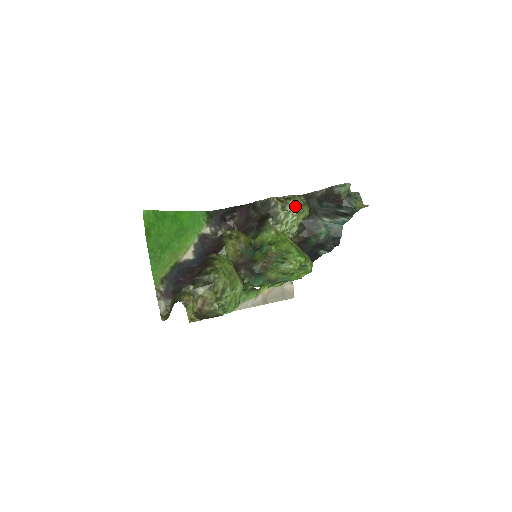
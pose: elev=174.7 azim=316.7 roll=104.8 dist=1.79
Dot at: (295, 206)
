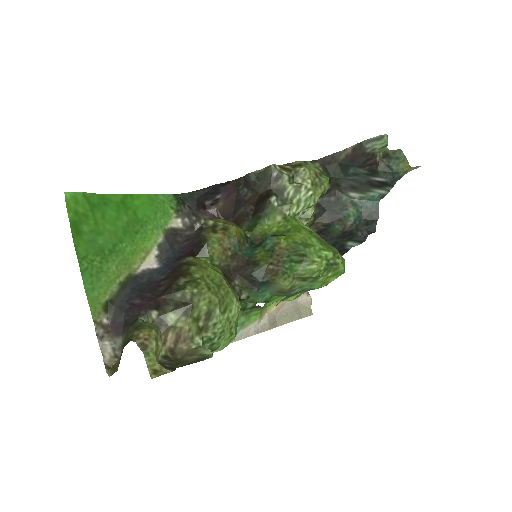
Dot at: (309, 175)
